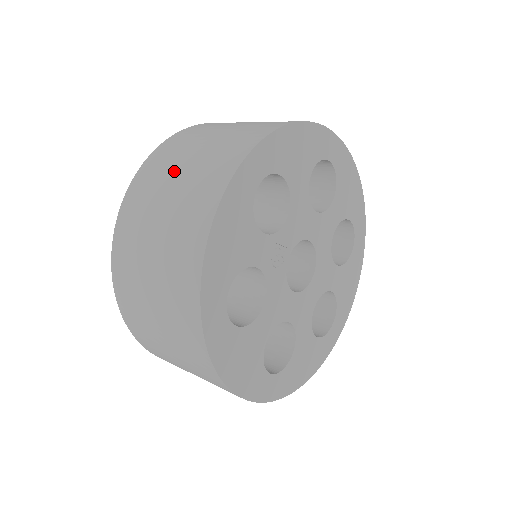
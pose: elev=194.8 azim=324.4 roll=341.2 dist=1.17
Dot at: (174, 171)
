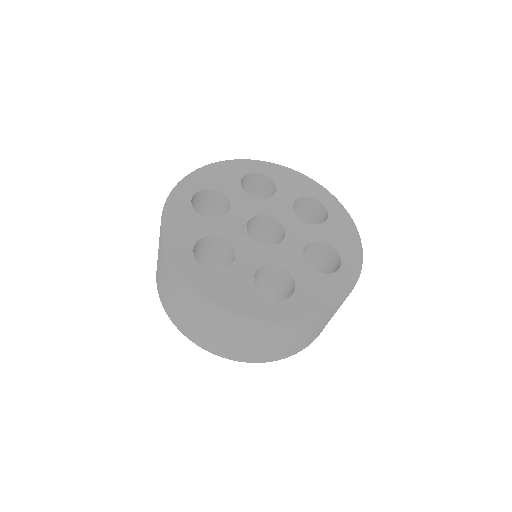
Dot at: occluded
